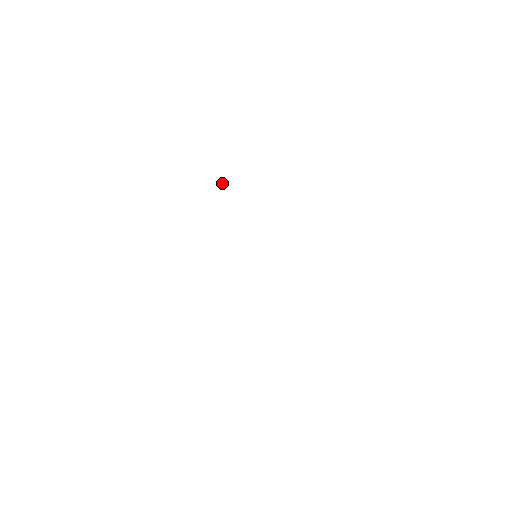
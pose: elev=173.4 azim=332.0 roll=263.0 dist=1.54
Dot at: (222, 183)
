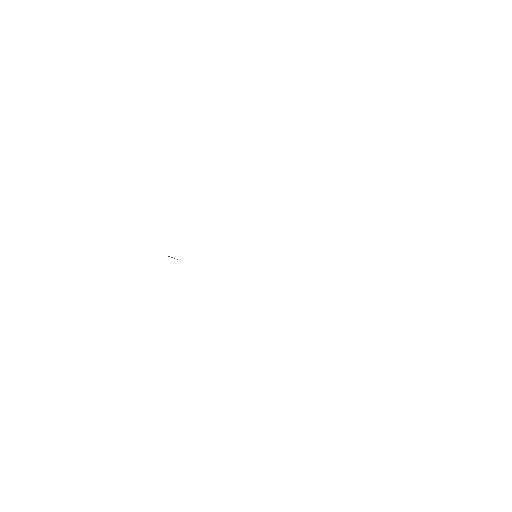
Dot at: occluded
